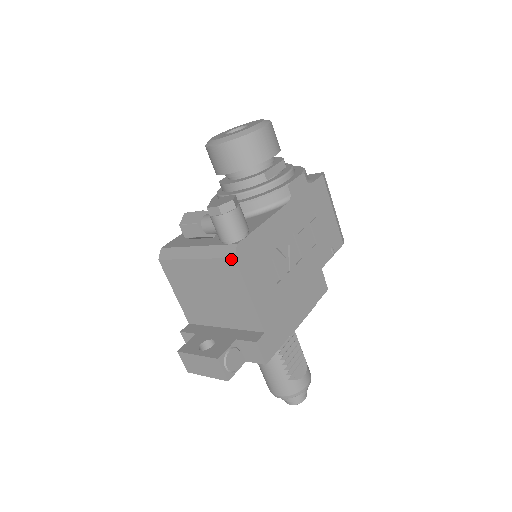
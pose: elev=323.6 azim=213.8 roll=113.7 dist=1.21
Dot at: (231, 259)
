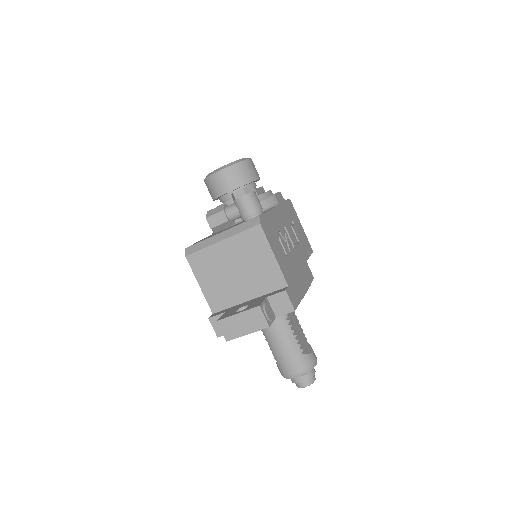
Dot at: (257, 226)
